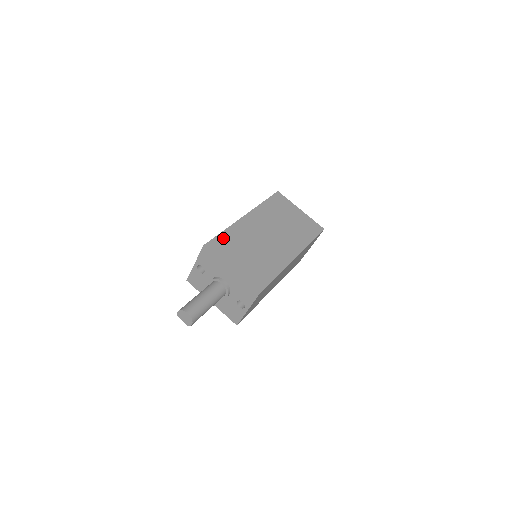
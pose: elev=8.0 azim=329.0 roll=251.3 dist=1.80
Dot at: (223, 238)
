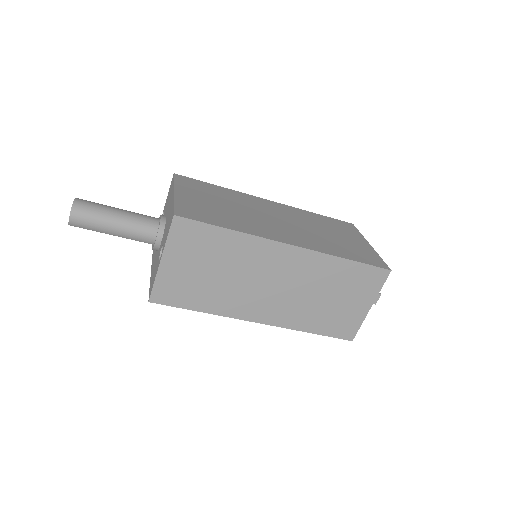
Dot at: (209, 186)
